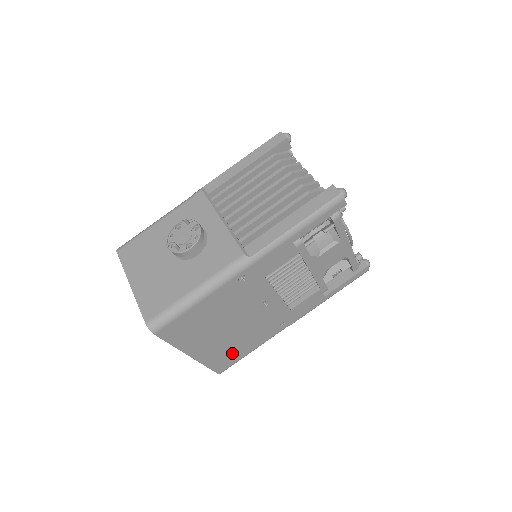
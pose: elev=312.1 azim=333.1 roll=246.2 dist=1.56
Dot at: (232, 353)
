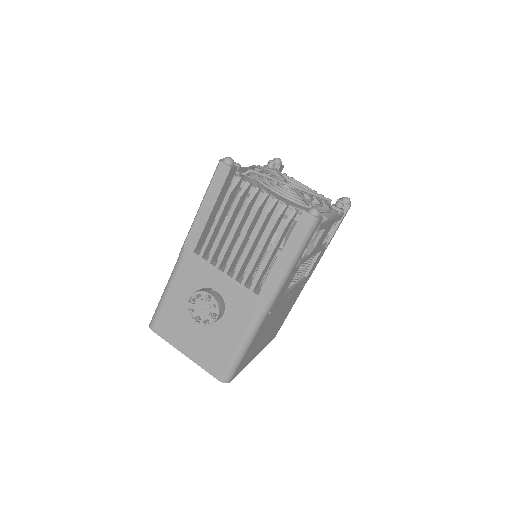
Dot at: (278, 326)
